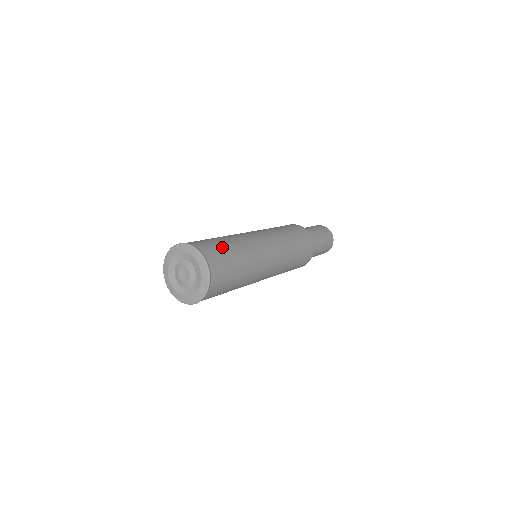
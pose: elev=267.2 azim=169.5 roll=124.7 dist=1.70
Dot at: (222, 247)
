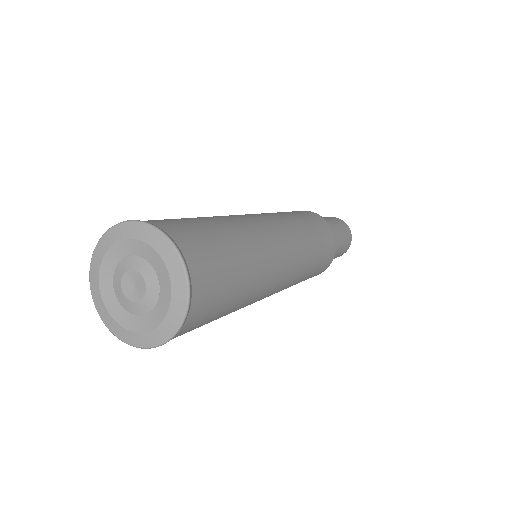
Dot at: occluded
